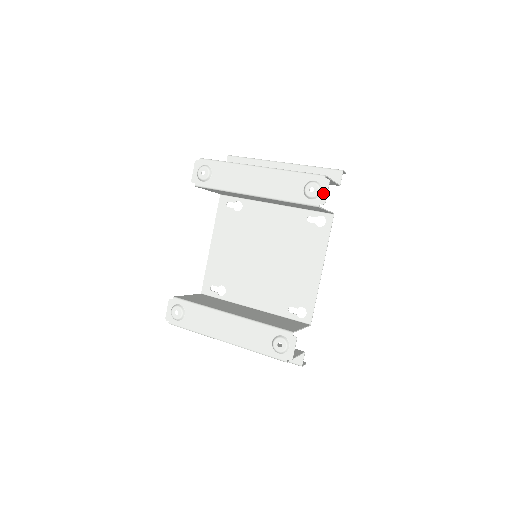
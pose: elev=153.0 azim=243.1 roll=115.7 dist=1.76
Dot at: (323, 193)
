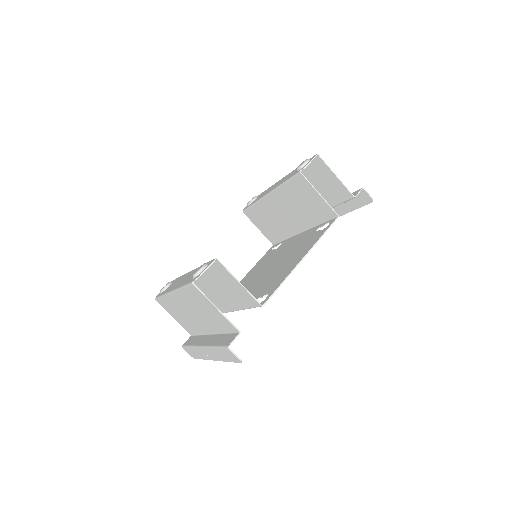
Dot at: (308, 162)
